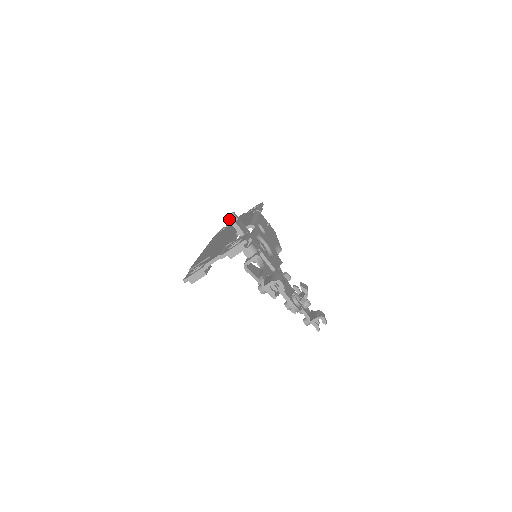
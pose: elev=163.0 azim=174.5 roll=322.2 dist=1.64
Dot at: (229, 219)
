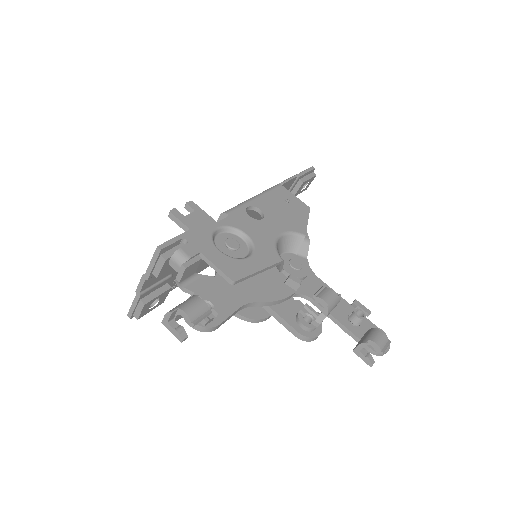
Dot at: (169, 216)
